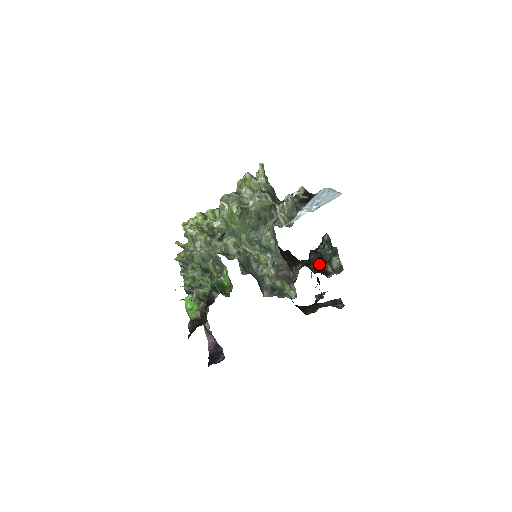
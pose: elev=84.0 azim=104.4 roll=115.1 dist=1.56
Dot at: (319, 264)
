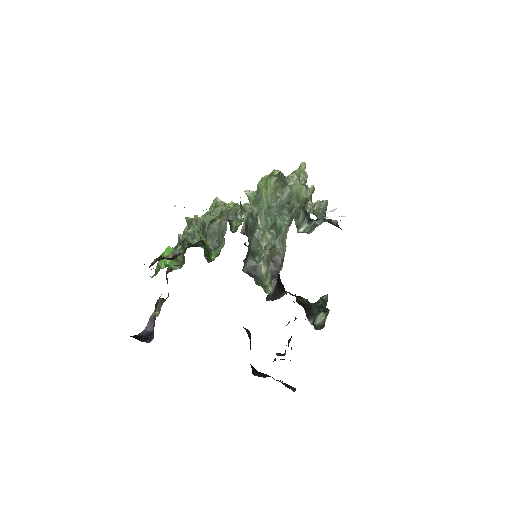
Dot at: (306, 303)
